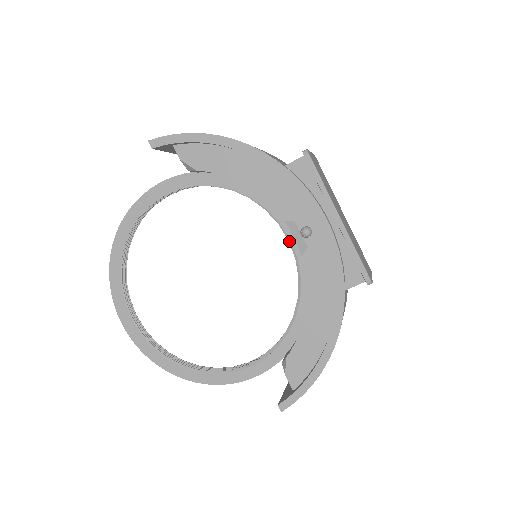
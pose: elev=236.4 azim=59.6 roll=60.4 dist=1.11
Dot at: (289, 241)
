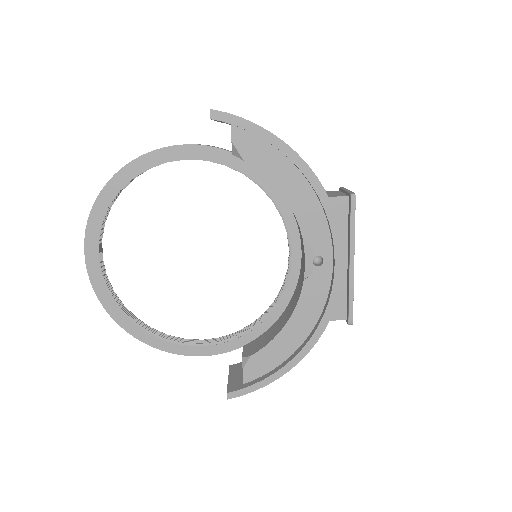
Dot at: (290, 254)
